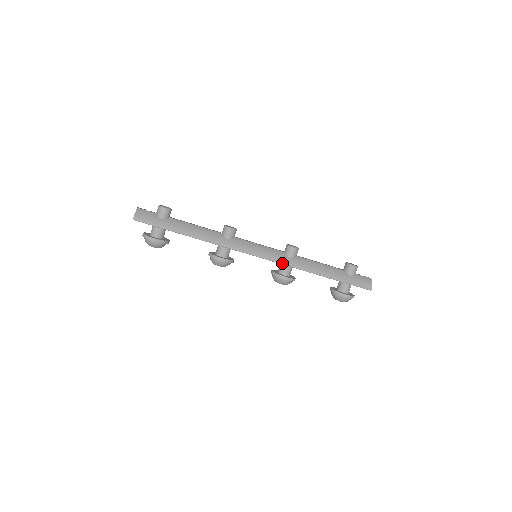
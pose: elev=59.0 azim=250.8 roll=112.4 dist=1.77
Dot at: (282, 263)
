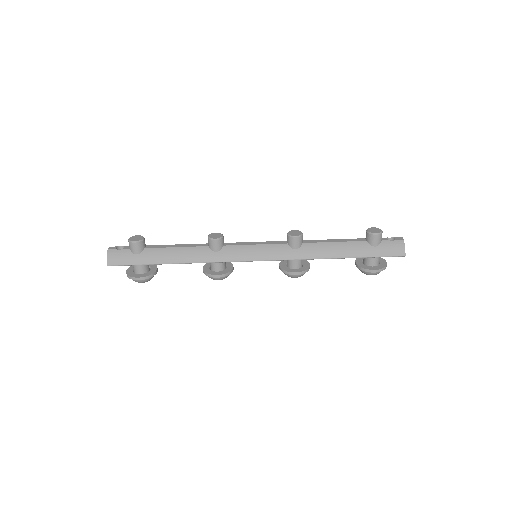
Dot at: (286, 259)
